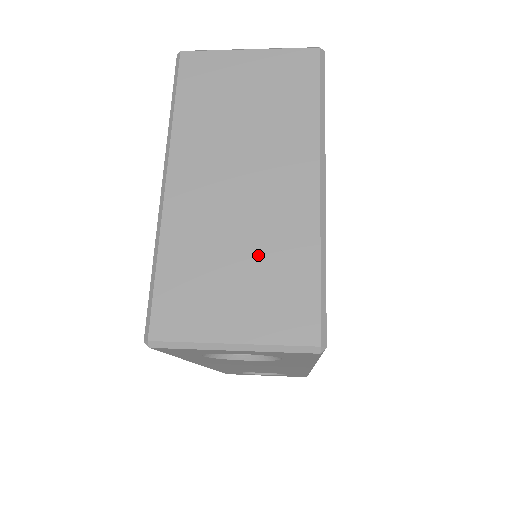
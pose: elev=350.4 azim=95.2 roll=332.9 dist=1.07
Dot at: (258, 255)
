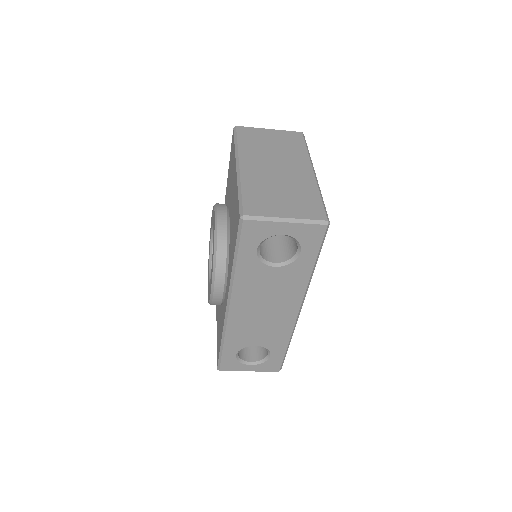
Dot at: (291, 191)
